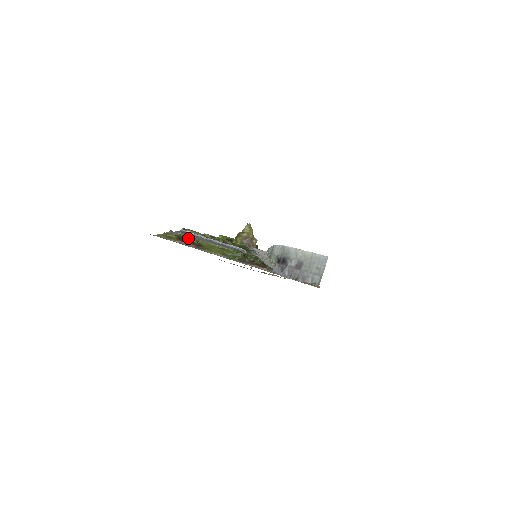
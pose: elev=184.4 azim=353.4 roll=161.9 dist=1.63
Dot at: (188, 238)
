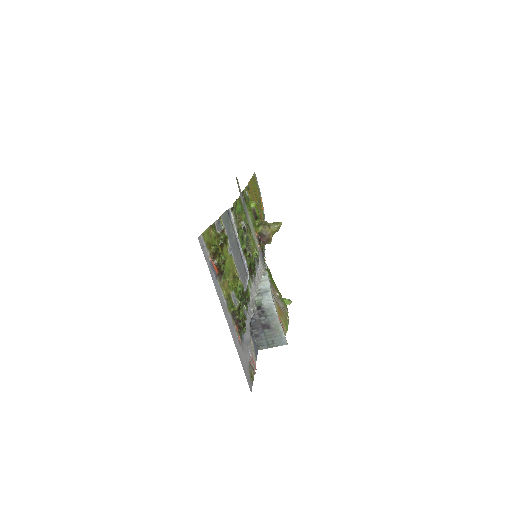
Dot at: (223, 245)
